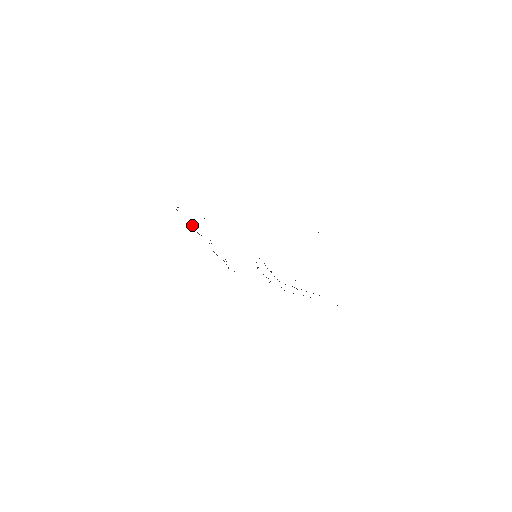
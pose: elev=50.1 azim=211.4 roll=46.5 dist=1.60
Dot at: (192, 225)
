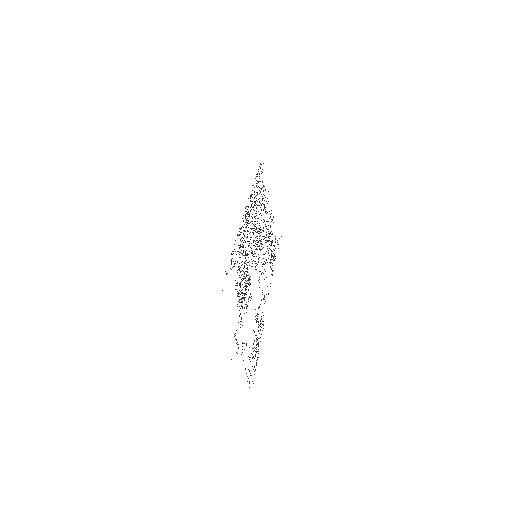
Dot at: (263, 186)
